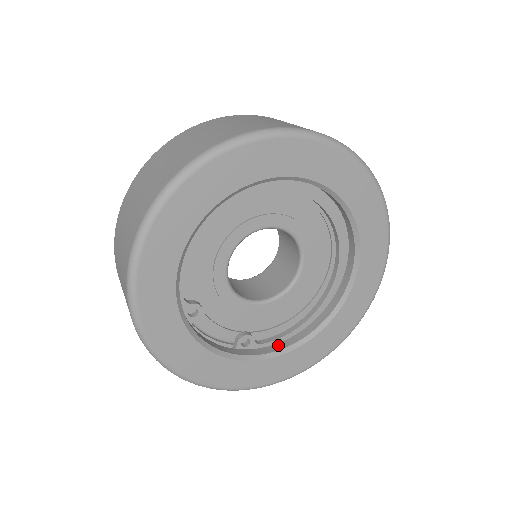
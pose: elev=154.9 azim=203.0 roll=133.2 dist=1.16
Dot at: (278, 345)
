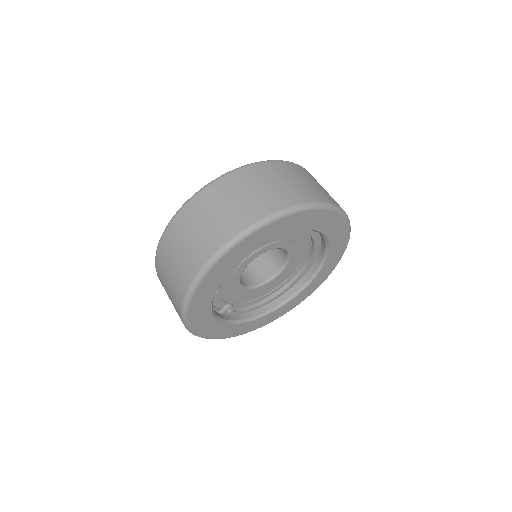
Dot at: (245, 314)
